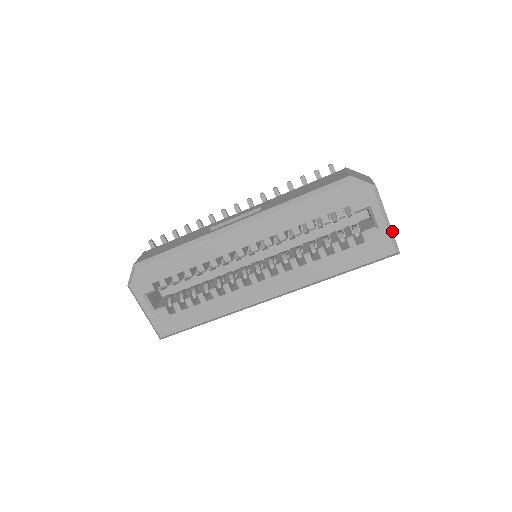
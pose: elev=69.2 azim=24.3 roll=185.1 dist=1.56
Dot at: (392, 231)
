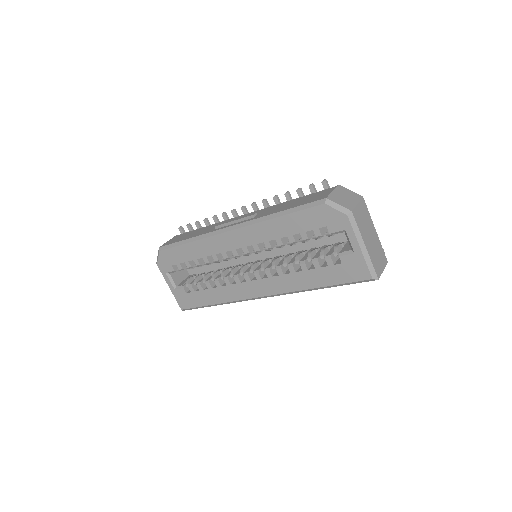
Dot at: (369, 257)
